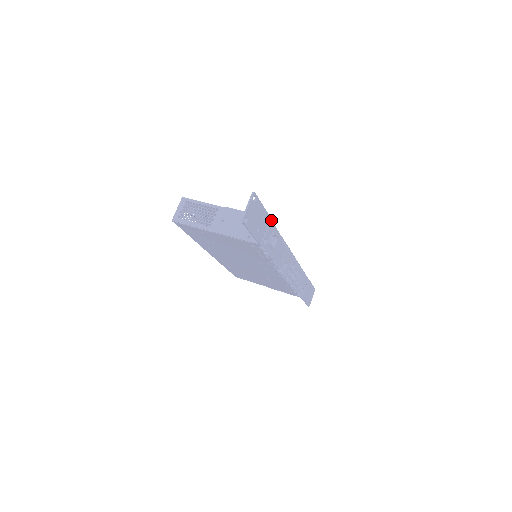
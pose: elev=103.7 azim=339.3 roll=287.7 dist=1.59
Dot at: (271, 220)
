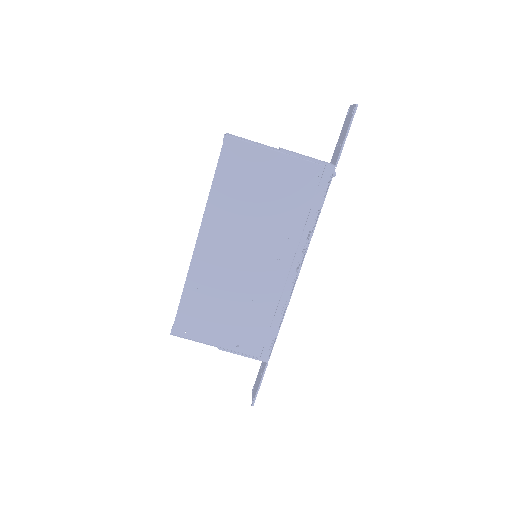
Dot at: occluded
